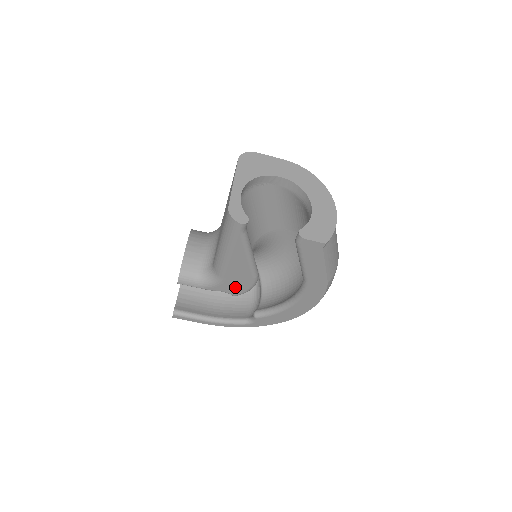
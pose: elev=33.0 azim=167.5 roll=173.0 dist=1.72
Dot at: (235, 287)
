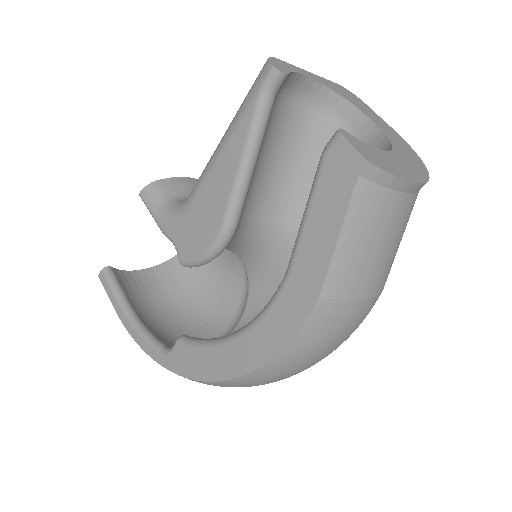
Dot at: (191, 237)
